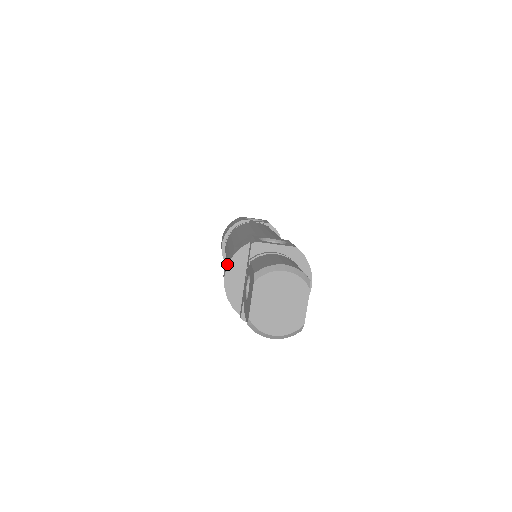
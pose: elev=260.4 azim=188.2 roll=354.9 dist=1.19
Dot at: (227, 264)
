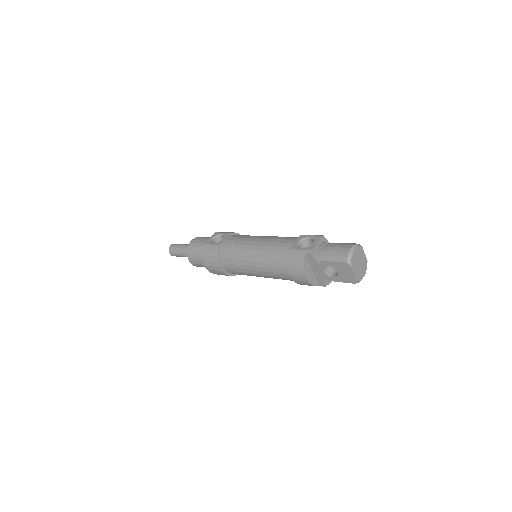
Dot at: (303, 272)
